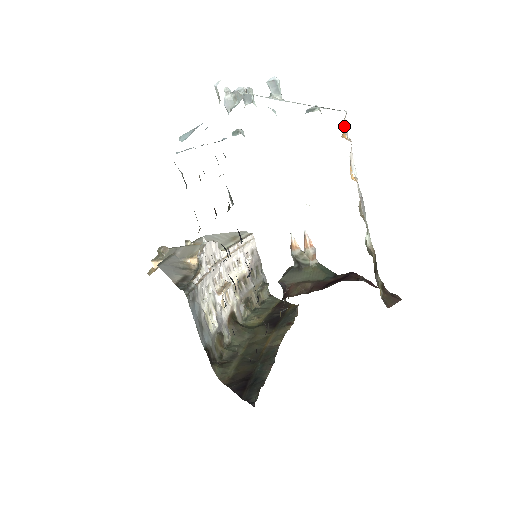
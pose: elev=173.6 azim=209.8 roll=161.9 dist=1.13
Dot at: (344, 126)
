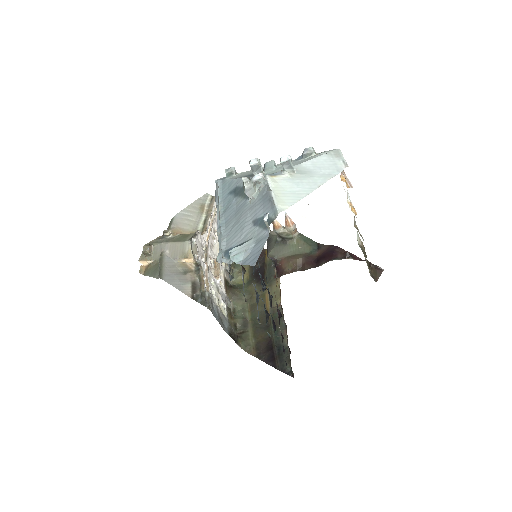
Dot at: occluded
